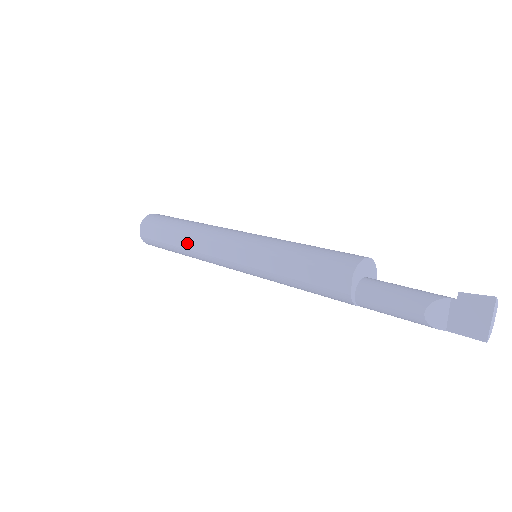
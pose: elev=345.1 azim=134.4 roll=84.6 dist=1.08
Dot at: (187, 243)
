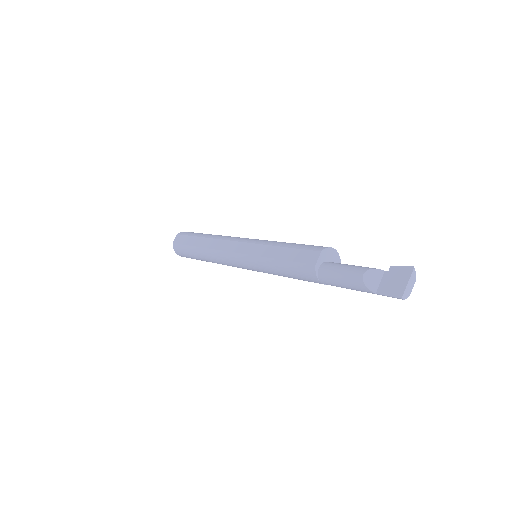
Dot at: (208, 243)
